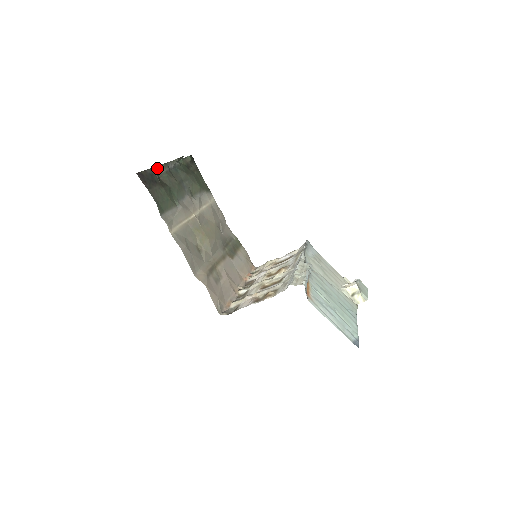
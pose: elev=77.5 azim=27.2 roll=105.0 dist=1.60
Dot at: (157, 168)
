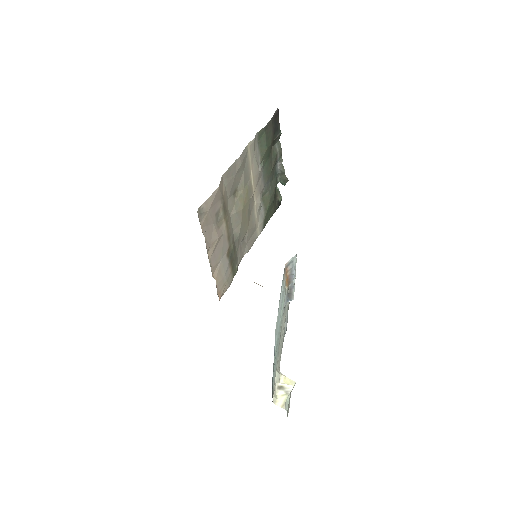
Dot at: (279, 142)
